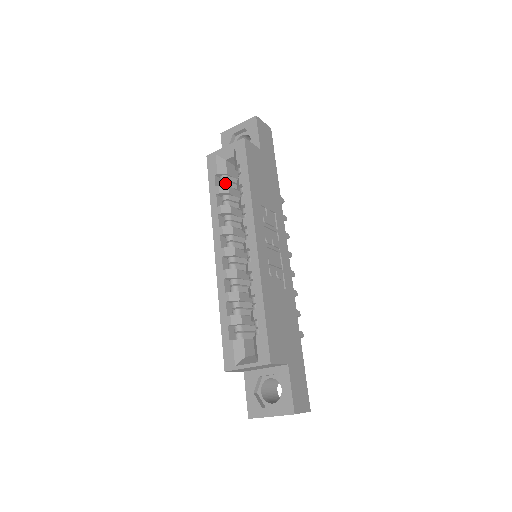
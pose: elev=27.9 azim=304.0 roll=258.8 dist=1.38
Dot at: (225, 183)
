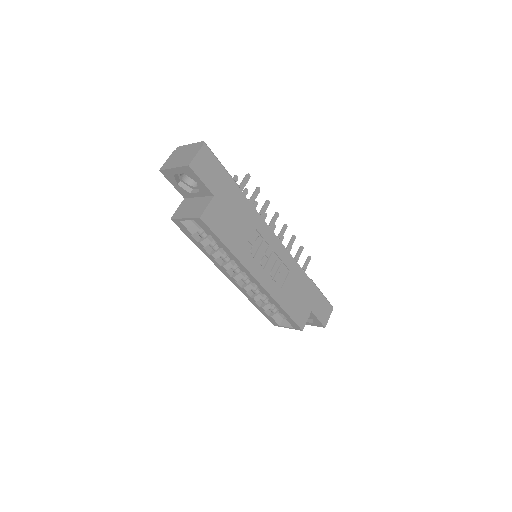
Dot at: (203, 236)
